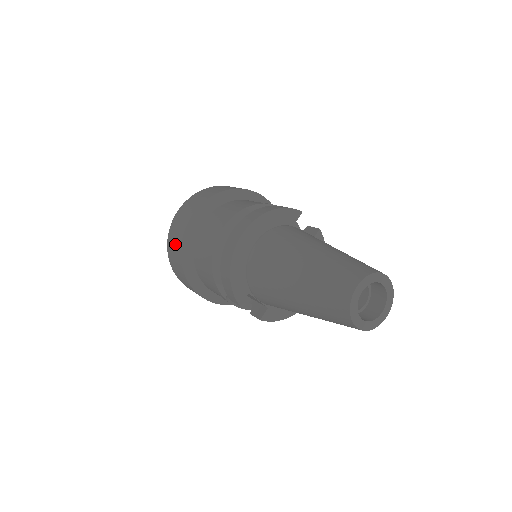
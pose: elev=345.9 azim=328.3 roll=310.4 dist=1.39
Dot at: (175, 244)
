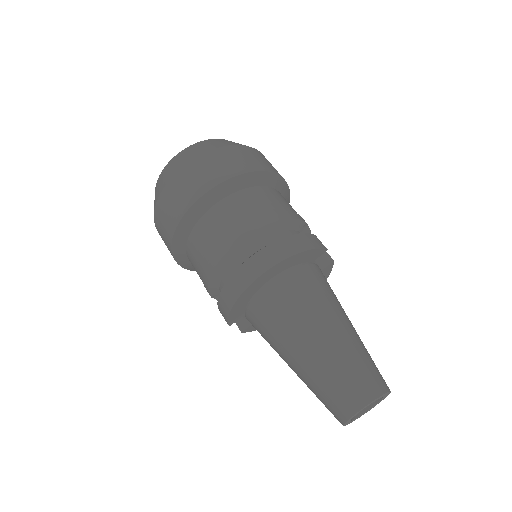
Dot at: (170, 213)
